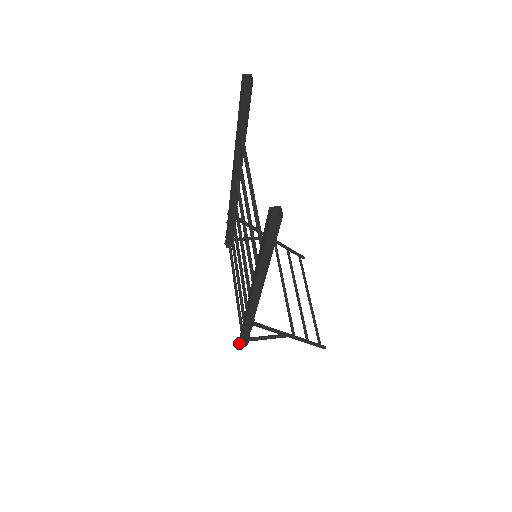
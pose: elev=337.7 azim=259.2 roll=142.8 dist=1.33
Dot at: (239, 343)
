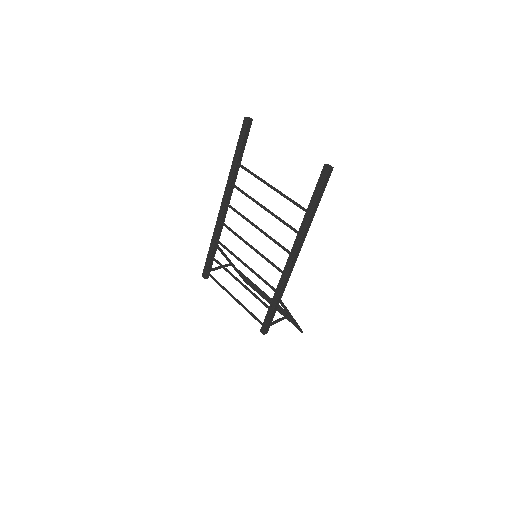
Dot at: (263, 331)
